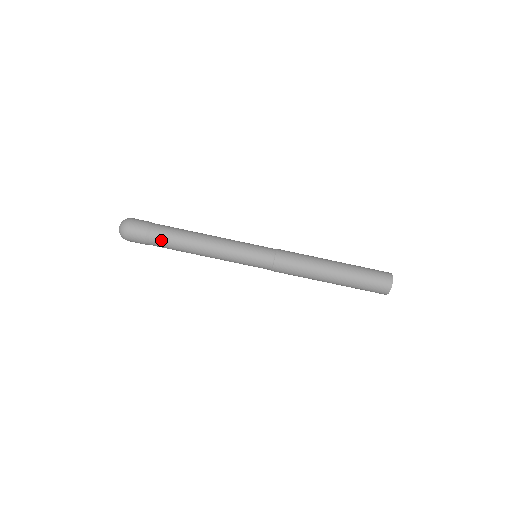
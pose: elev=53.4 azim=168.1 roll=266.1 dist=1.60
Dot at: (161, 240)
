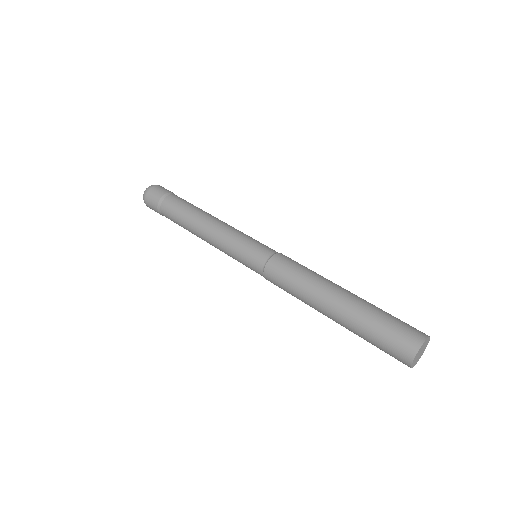
Dot at: (169, 210)
